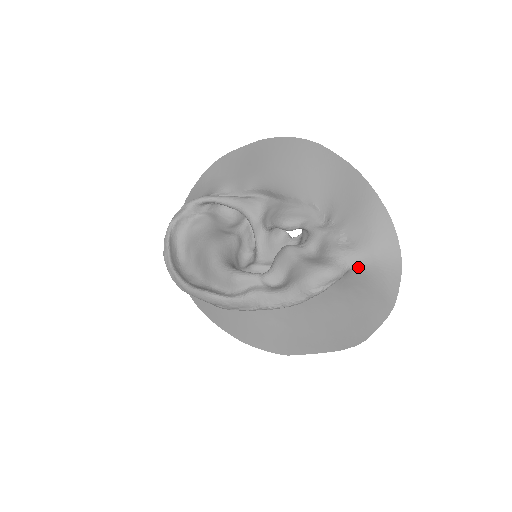
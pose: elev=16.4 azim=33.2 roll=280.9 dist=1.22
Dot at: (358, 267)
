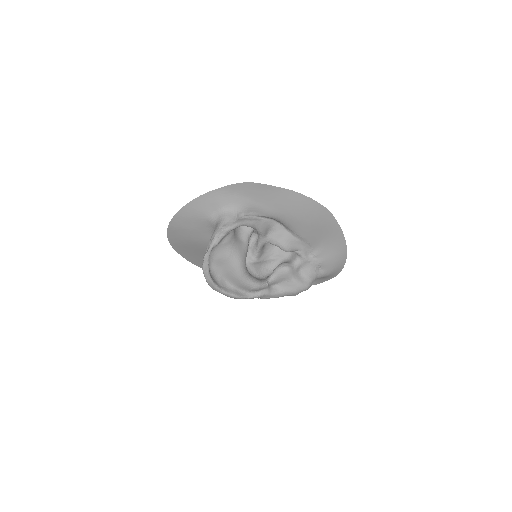
Dot at: (317, 278)
